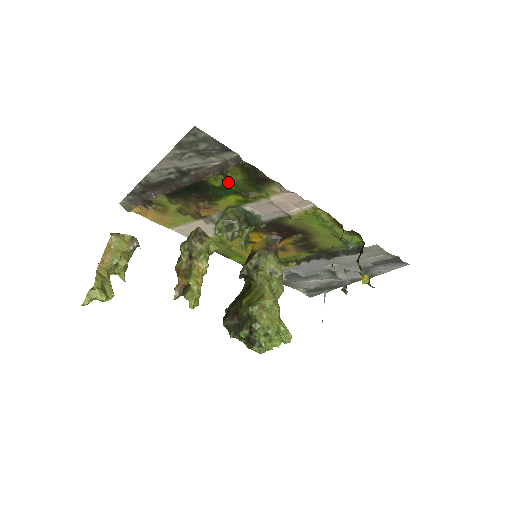
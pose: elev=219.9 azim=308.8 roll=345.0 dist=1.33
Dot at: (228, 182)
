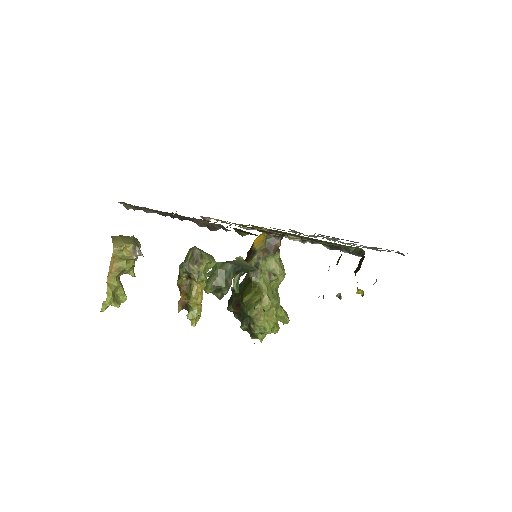
Dot at: occluded
